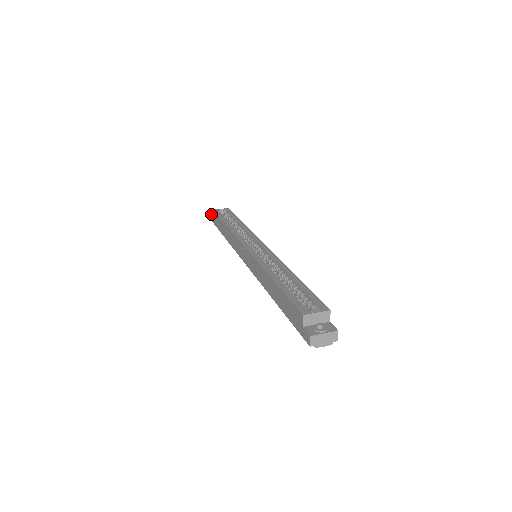
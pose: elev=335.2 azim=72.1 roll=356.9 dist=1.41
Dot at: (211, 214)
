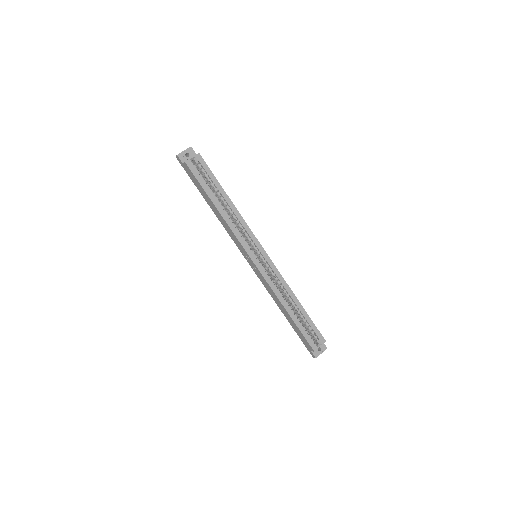
Dot at: (178, 156)
